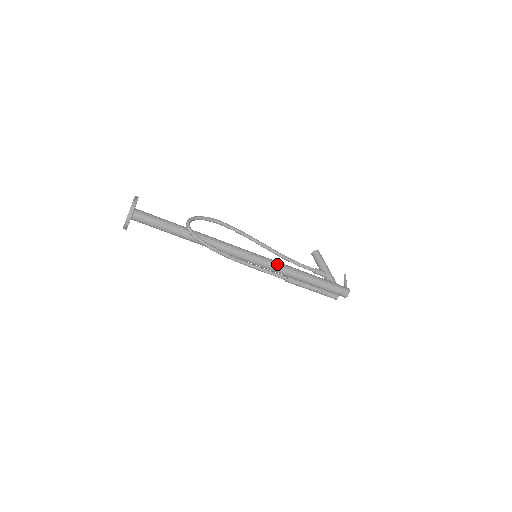
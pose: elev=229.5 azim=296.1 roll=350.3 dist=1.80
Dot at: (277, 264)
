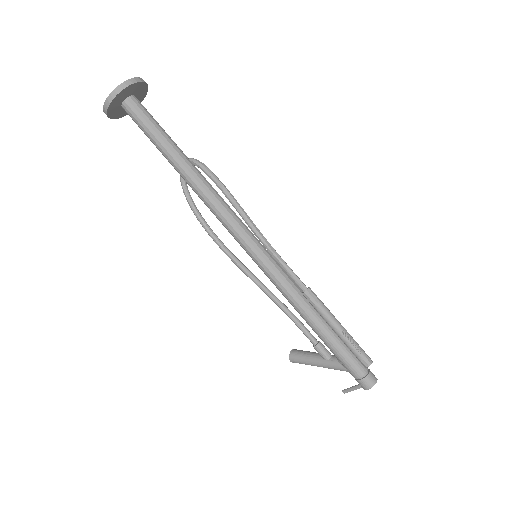
Dot at: occluded
